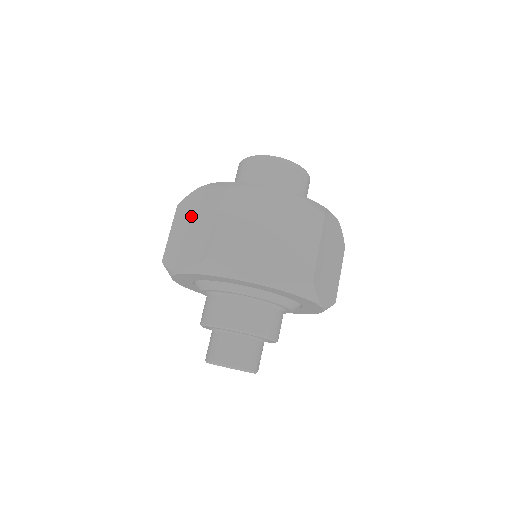
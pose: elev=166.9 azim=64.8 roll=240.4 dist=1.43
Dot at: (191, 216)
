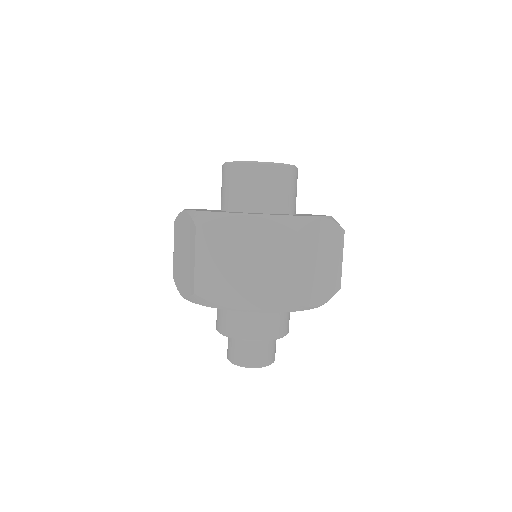
Dot at: (182, 241)
